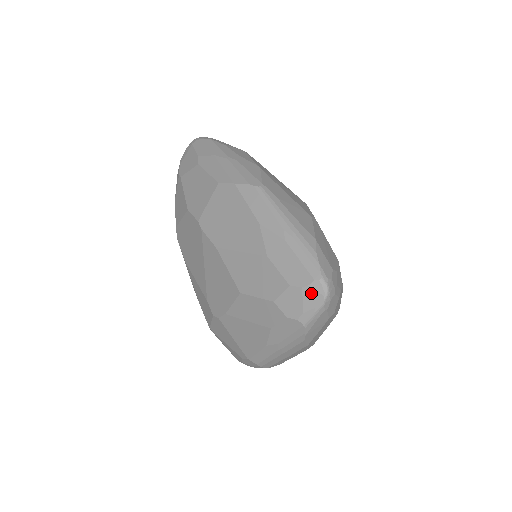
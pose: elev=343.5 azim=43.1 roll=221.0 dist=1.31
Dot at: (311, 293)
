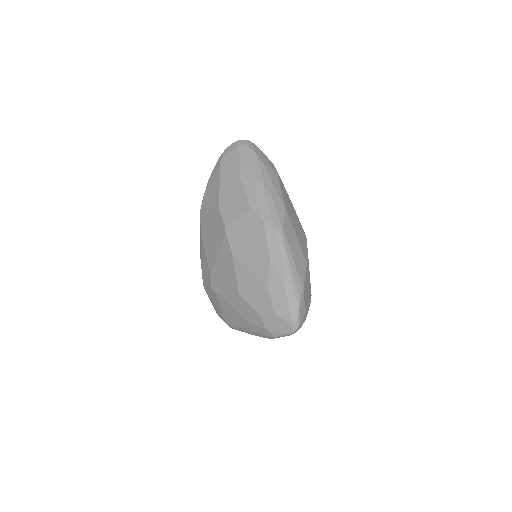
Dot at: (287, 325)
